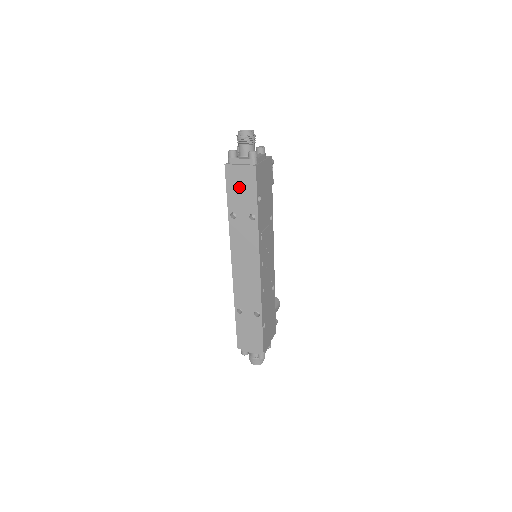
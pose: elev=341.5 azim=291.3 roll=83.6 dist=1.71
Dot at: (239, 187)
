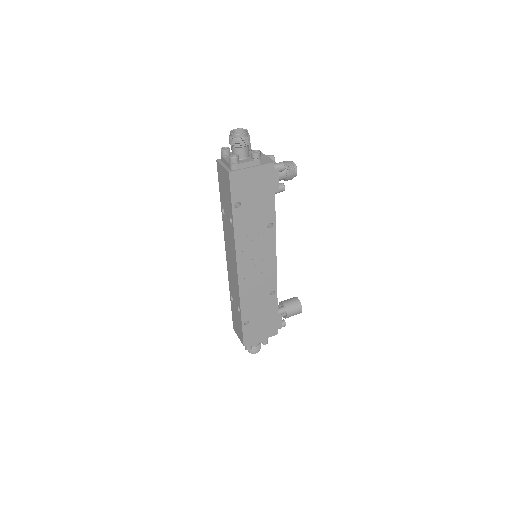
Dot at: (224, 187)
